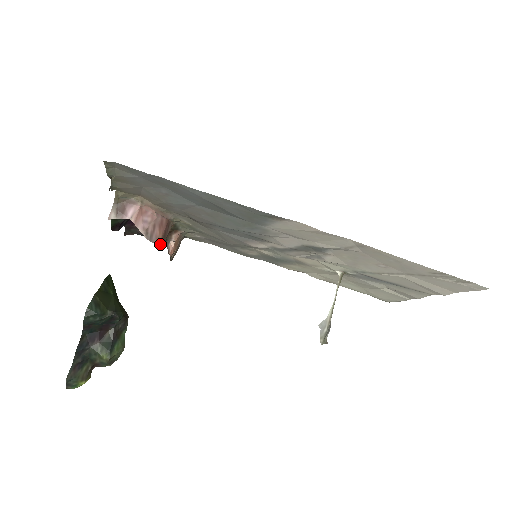
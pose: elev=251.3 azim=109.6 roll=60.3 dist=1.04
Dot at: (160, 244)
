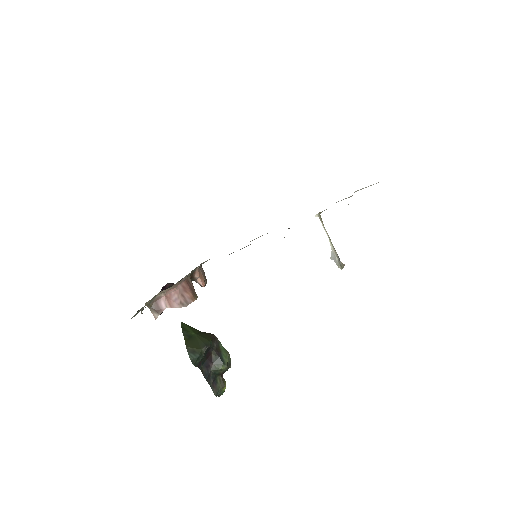
Dot at: (195, 298)
